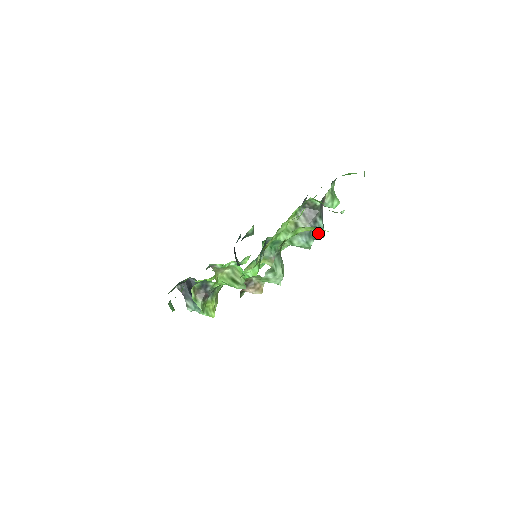
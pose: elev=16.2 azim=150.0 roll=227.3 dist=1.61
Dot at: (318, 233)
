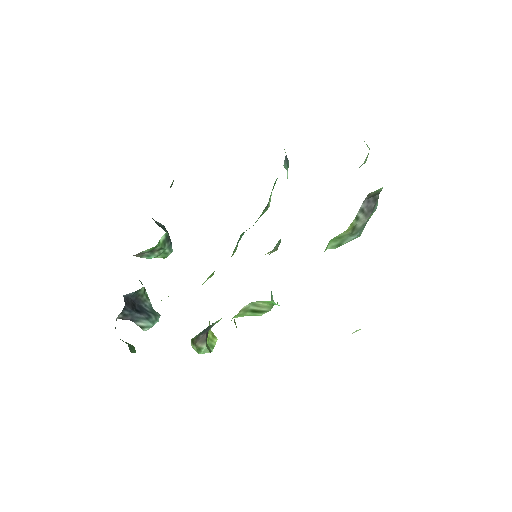
Dot at: (370, 217)
